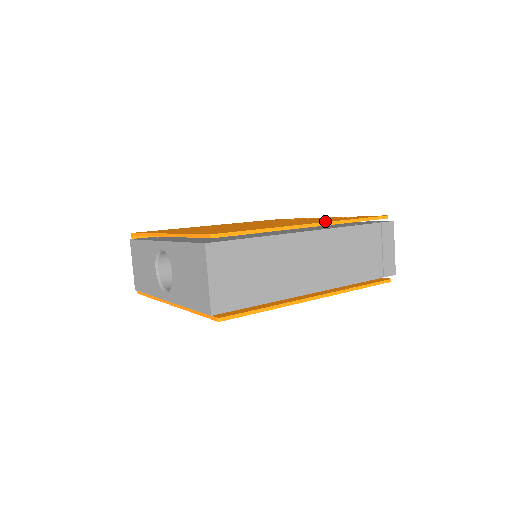
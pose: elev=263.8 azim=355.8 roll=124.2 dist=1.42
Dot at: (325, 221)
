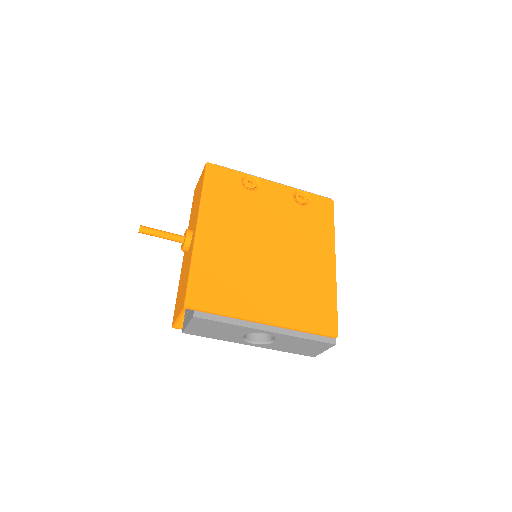
Dot at: (329, 246)
